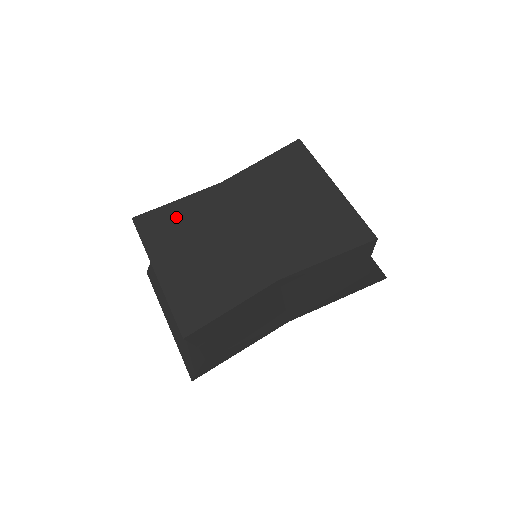
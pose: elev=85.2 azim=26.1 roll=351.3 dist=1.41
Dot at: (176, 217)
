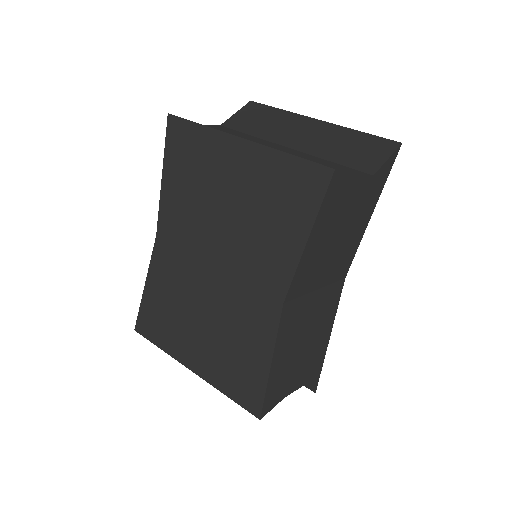
Dot at: (158, 303)
